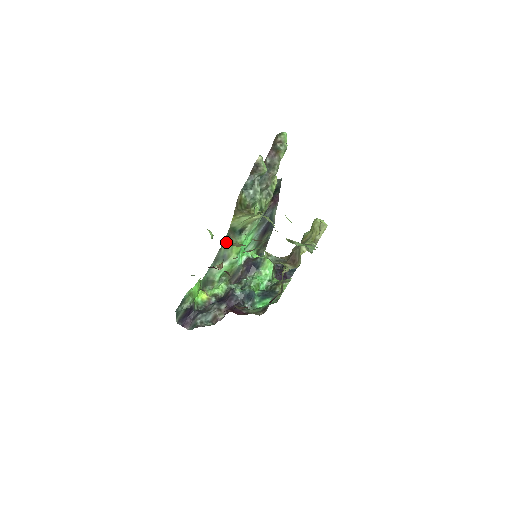
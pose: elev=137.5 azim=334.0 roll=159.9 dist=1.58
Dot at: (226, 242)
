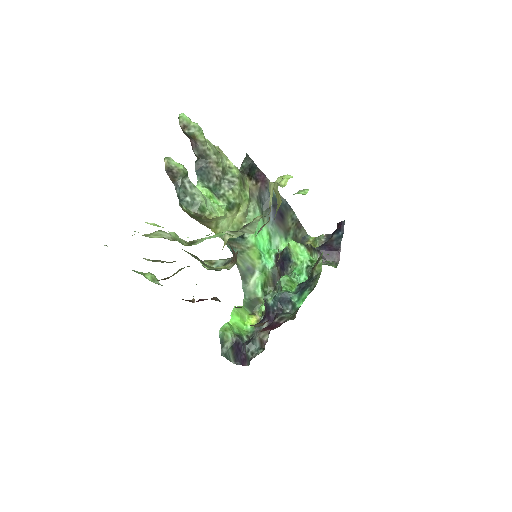
Dot at: (237, 255)
